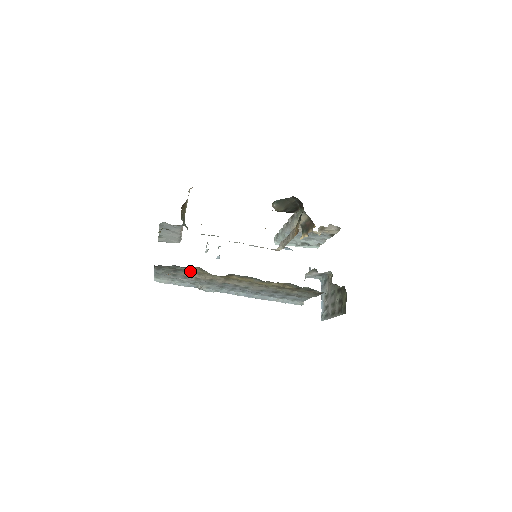
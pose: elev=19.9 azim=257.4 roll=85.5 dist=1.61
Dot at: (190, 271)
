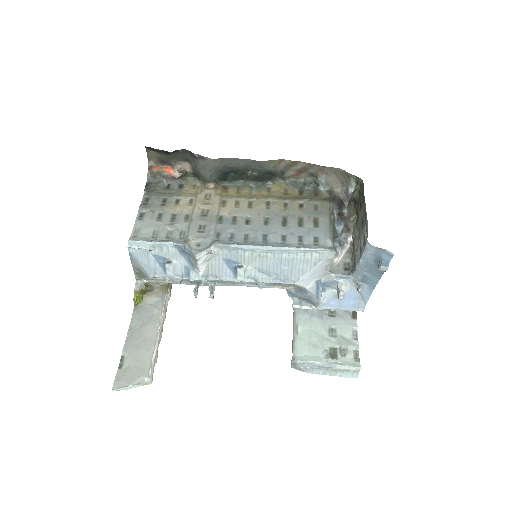
Dot at: (182, 194)
